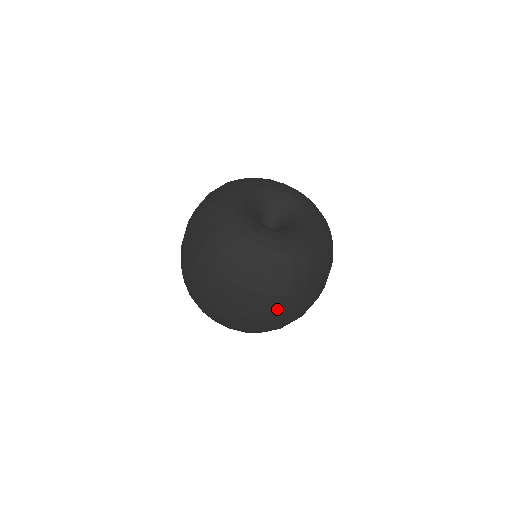
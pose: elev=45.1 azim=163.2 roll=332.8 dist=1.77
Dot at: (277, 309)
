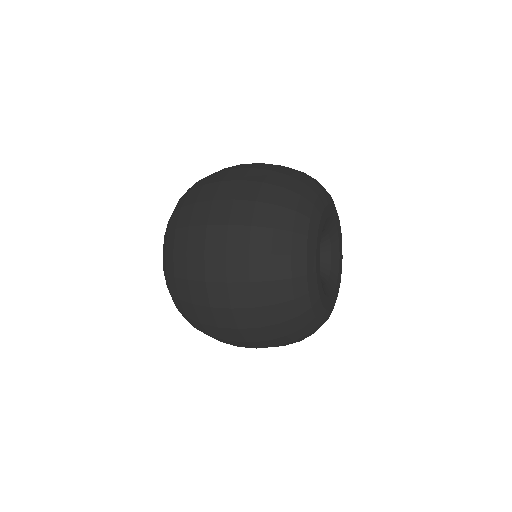
Dot at: (244, 338)
